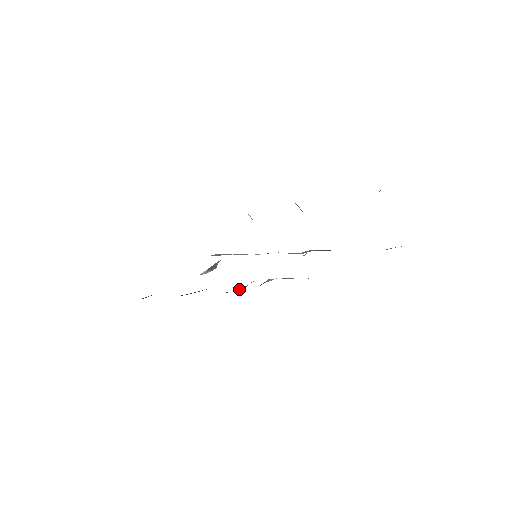
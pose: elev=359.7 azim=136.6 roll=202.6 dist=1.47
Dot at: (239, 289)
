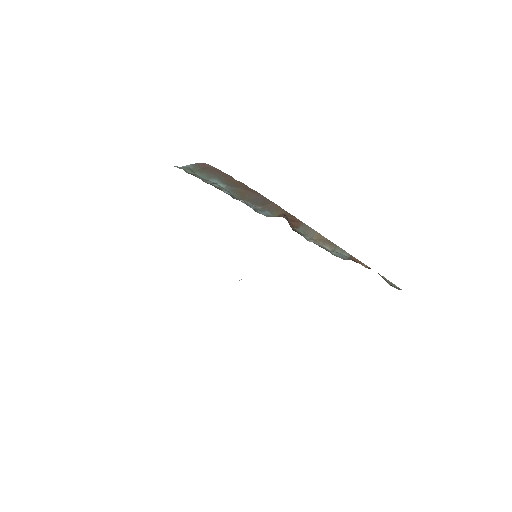
Dot at: occluded
